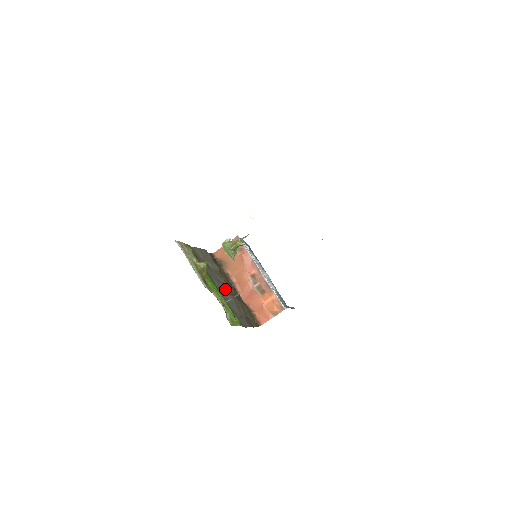
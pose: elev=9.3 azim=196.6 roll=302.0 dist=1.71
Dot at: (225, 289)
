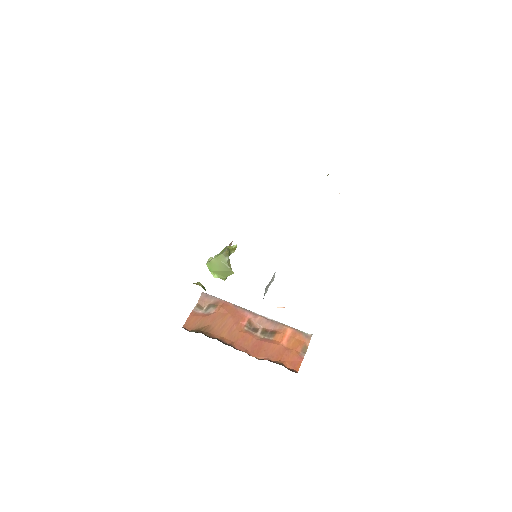
Dot at: occluded
